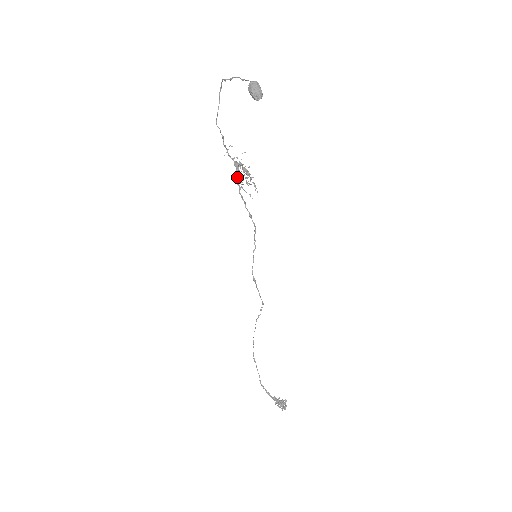
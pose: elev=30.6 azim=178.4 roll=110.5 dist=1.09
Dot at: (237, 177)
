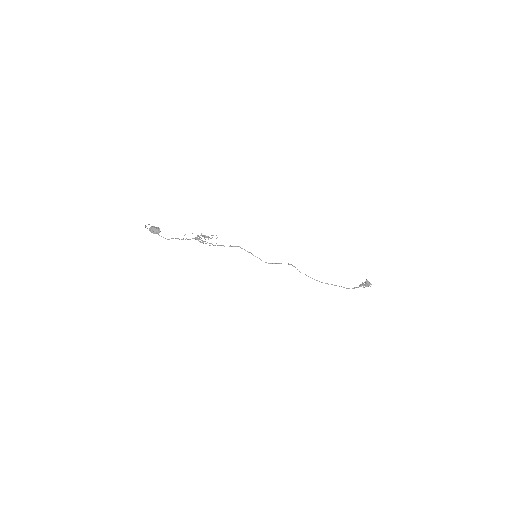
Dot at: occluded
